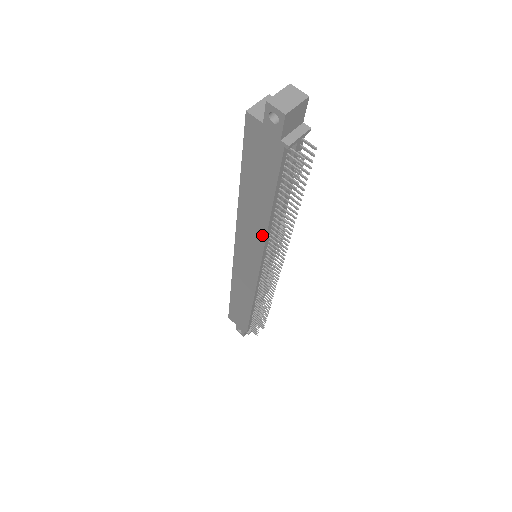
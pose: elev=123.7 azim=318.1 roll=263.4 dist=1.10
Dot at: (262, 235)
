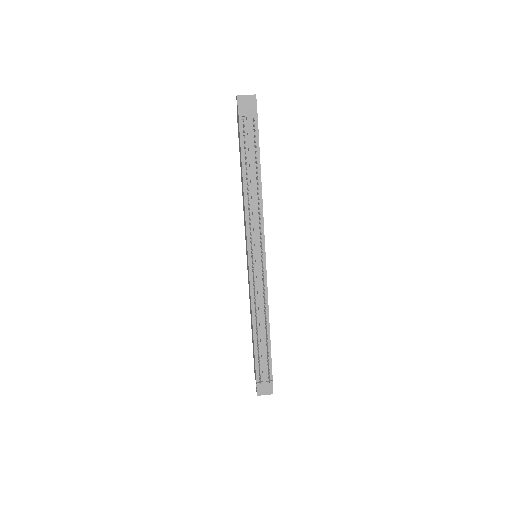
Dot at: (245, 209)
